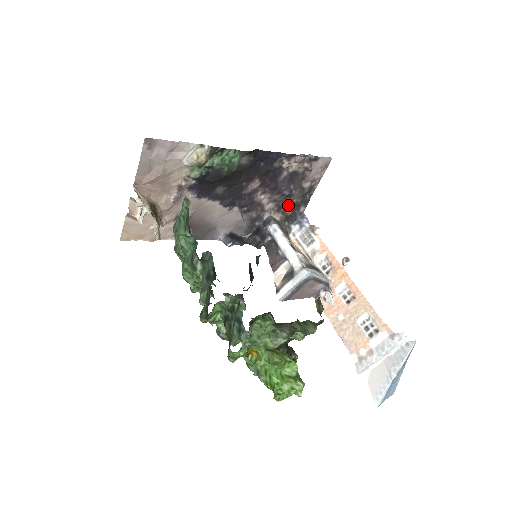
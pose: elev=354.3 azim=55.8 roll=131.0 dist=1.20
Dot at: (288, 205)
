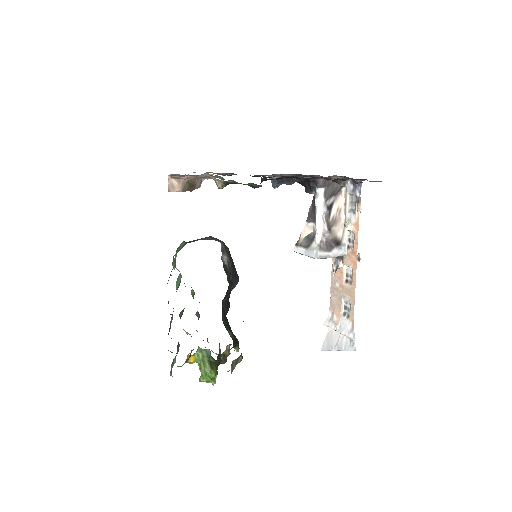
Dot at: occluded
